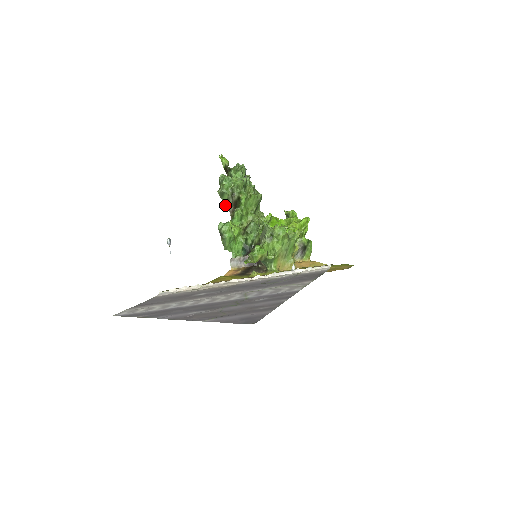
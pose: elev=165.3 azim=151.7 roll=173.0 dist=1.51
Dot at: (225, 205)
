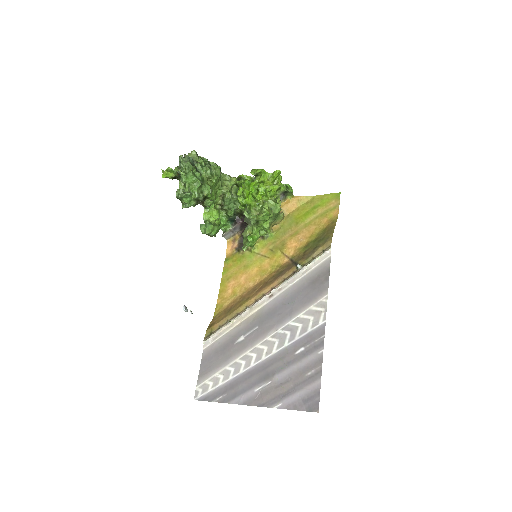
Dot at: (193, 206)
